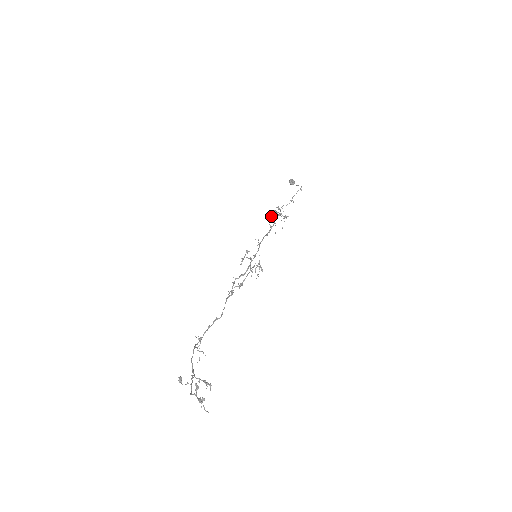
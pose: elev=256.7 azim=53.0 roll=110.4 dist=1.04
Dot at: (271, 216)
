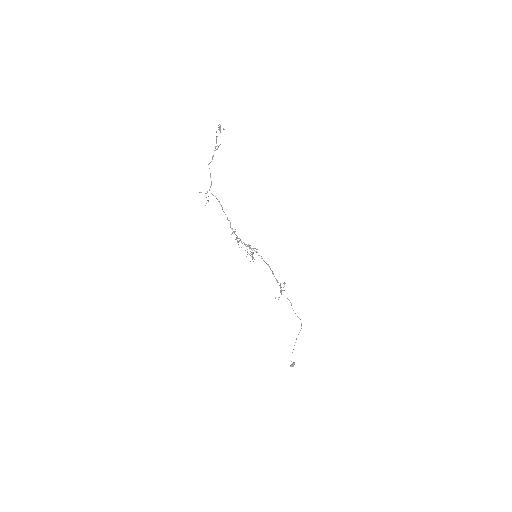
Dot at: occluded
